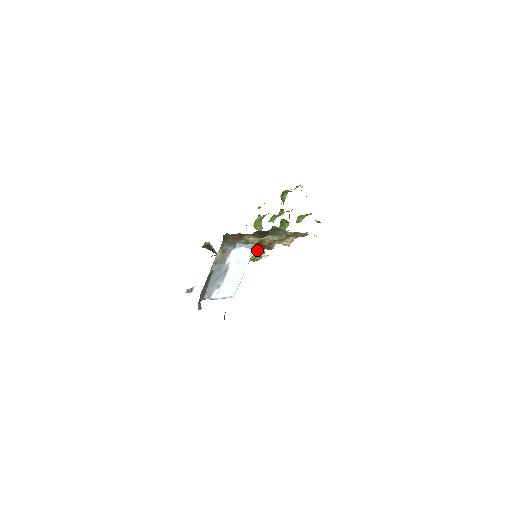
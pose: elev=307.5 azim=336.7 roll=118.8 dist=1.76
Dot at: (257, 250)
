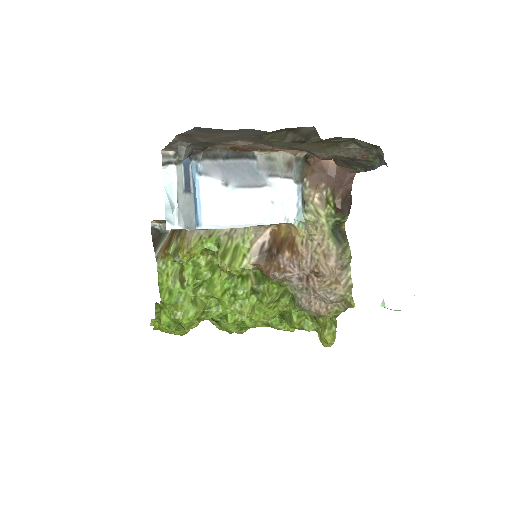
Dot at: (246, 268)
